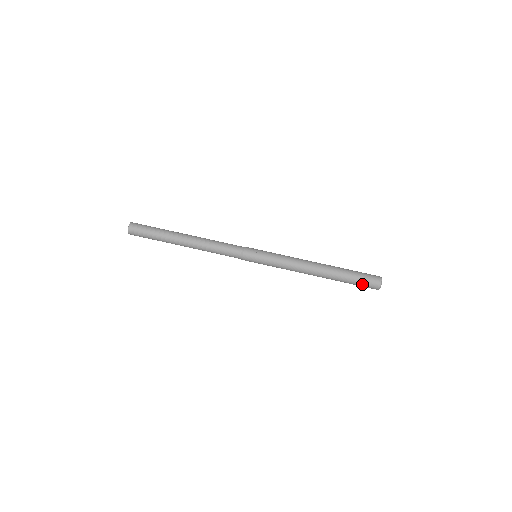
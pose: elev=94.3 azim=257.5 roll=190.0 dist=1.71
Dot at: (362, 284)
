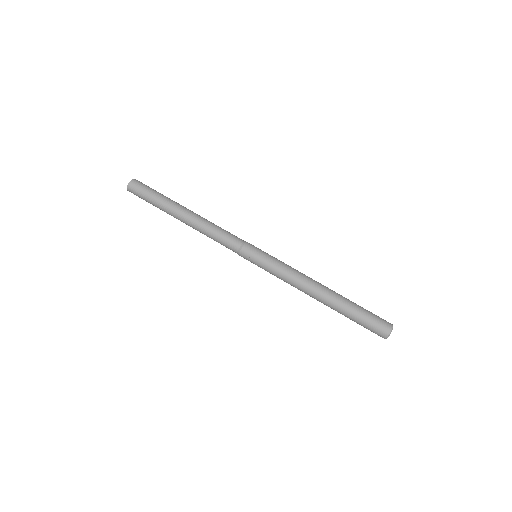
Dot at: (366, 328)
